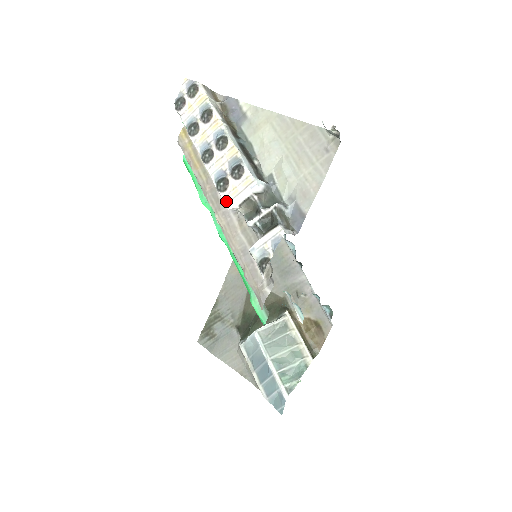
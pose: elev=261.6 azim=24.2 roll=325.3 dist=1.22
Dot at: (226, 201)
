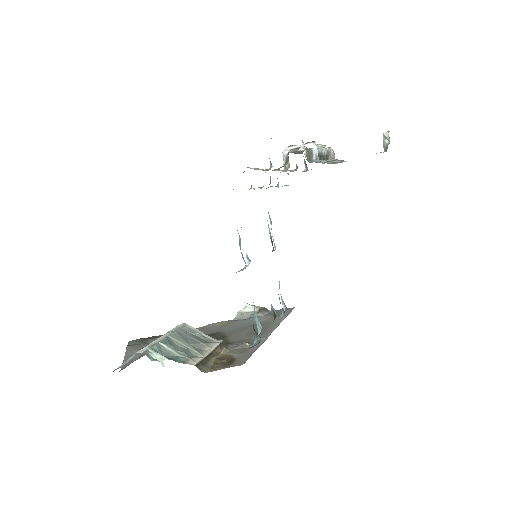
Dot at: occluded
